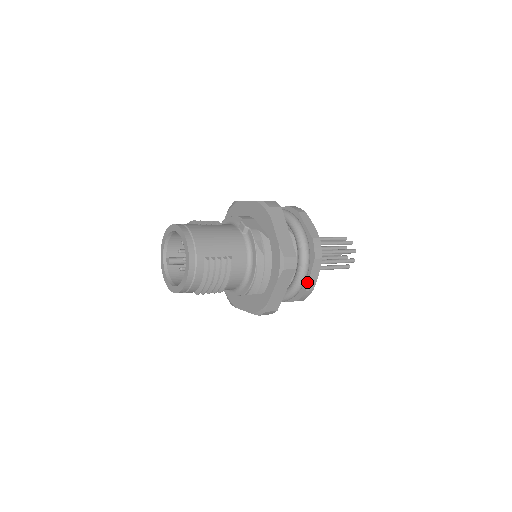
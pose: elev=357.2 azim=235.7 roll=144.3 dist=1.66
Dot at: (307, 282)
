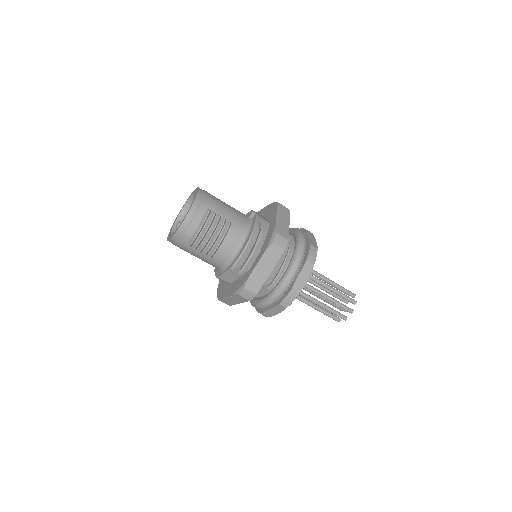
Dot at: (294, 282)
